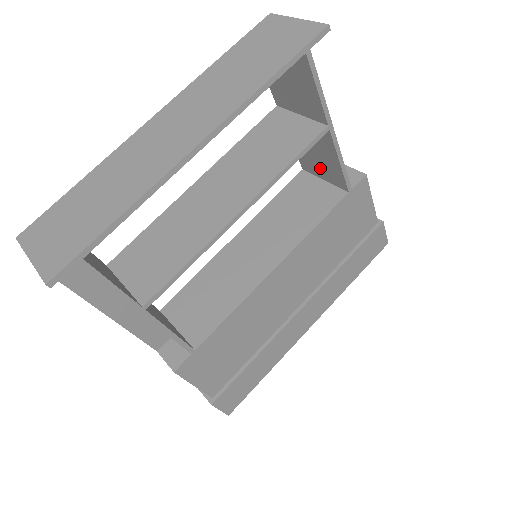
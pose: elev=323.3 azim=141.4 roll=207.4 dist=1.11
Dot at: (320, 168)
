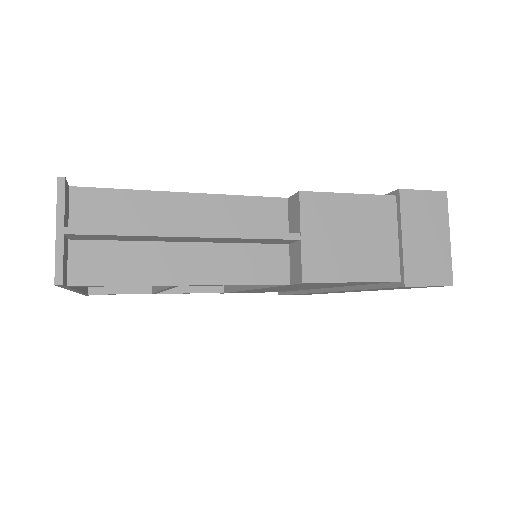
Dot at: occluded
